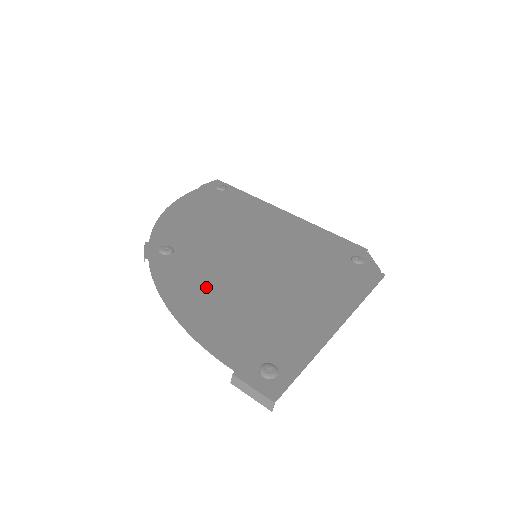
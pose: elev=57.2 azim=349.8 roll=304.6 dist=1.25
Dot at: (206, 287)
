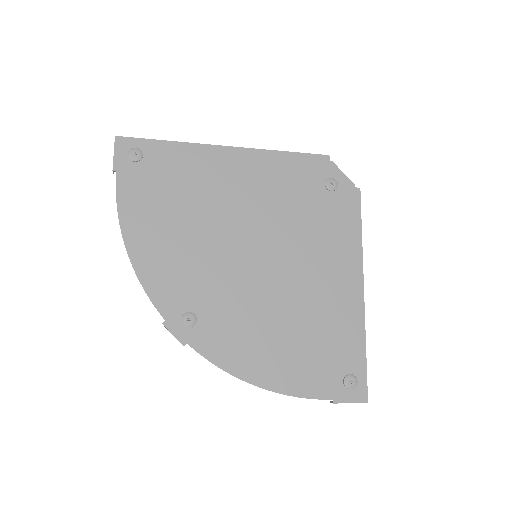
Dot at: (255, 336)
